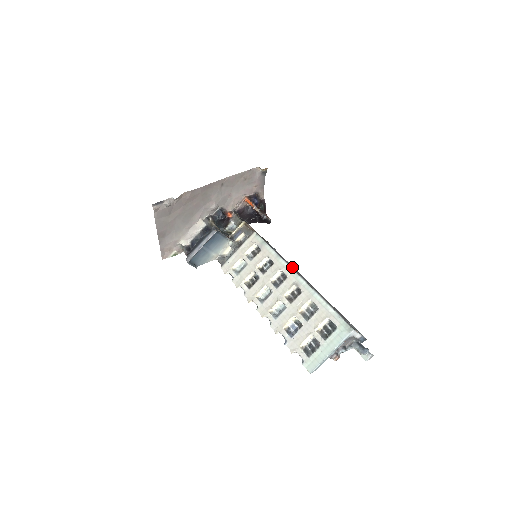
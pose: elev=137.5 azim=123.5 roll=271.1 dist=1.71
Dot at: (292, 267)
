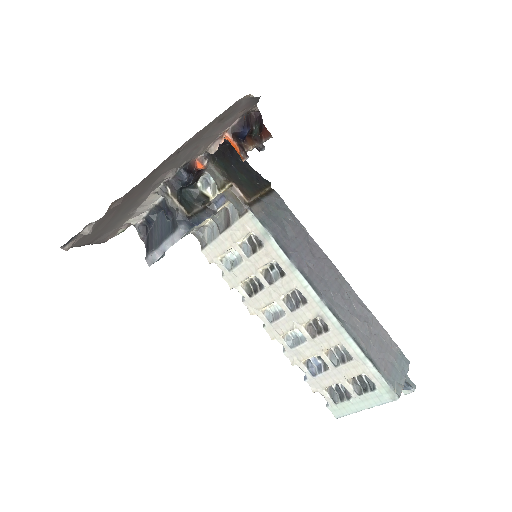
Dot at: (313, 266)
